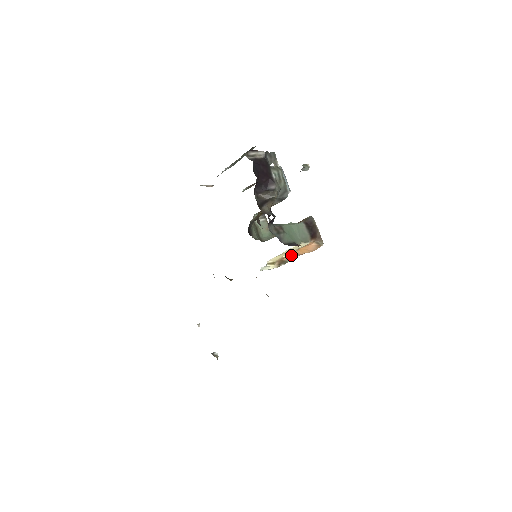
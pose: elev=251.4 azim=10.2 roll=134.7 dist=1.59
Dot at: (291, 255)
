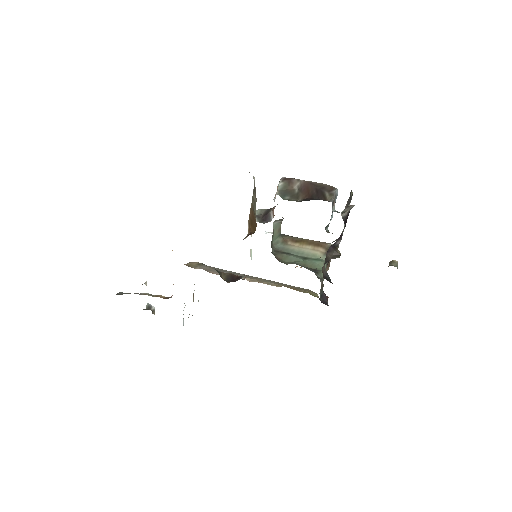
Dot at: occluded
